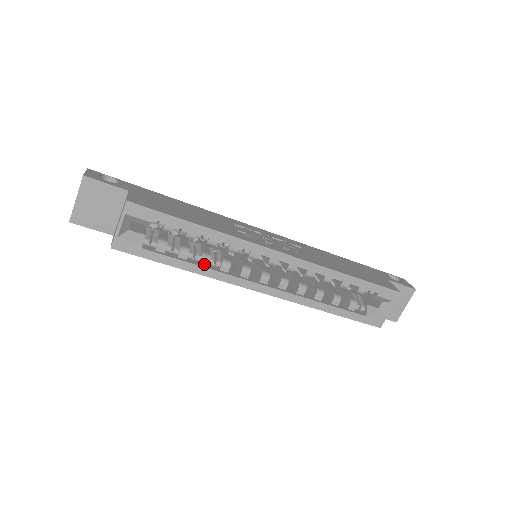
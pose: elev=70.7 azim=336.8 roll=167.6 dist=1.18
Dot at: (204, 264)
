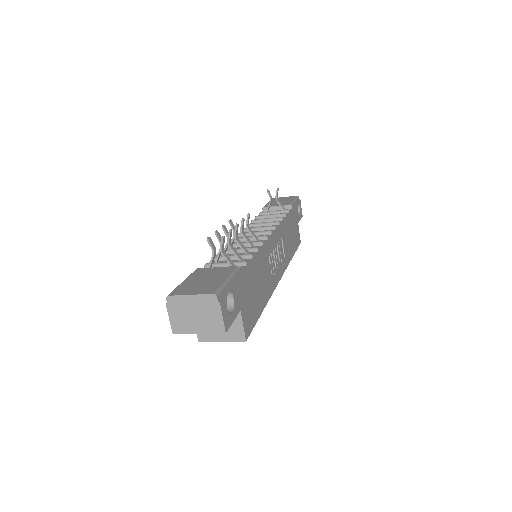
Dot at: occluded
